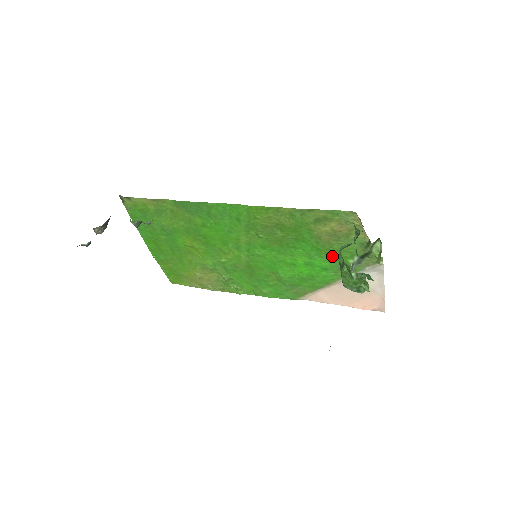
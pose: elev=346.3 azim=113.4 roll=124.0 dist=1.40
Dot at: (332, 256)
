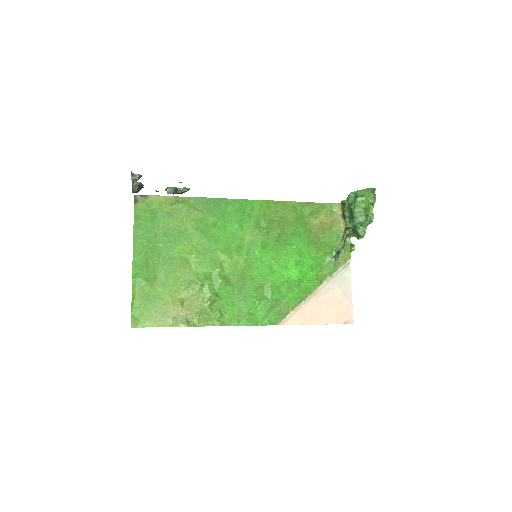
Dot at: (318, 252)
